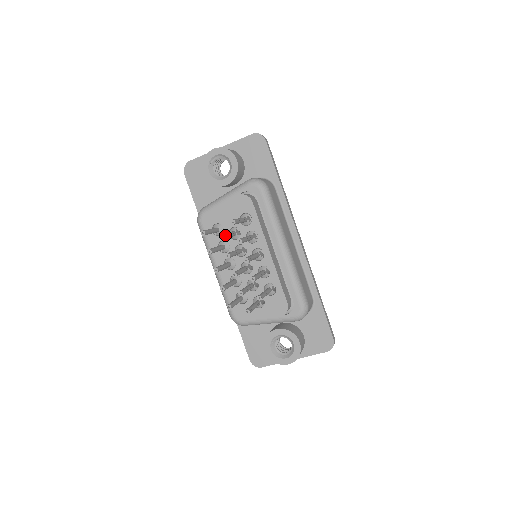
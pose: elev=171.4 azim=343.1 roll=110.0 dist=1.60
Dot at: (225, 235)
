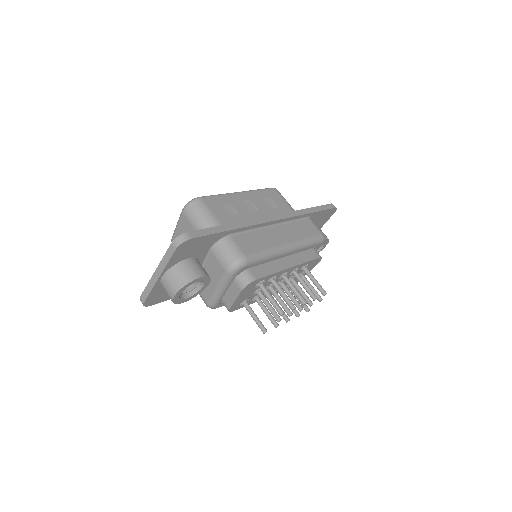
Dot at: (277, 315)
